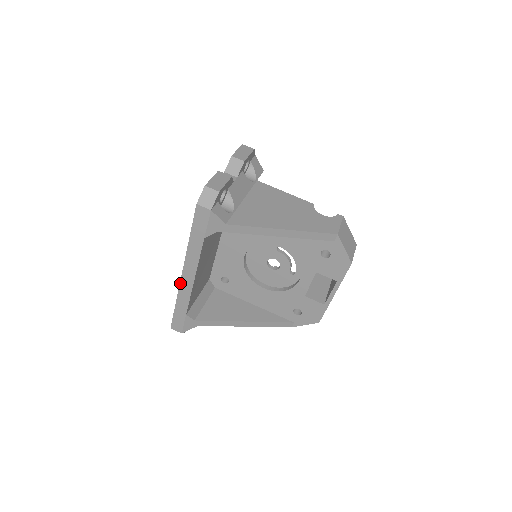
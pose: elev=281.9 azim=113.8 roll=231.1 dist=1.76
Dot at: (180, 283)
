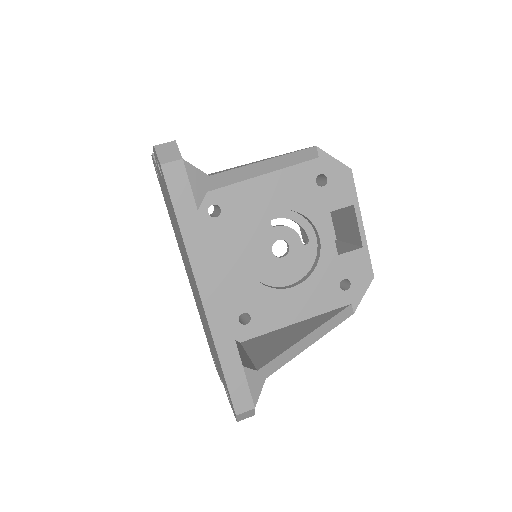
Dot at: (206, 317)
